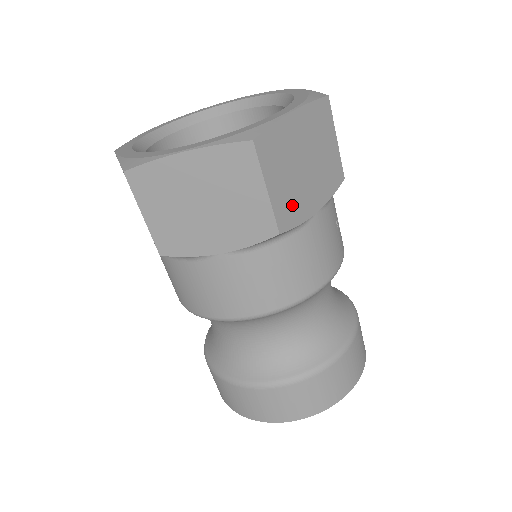
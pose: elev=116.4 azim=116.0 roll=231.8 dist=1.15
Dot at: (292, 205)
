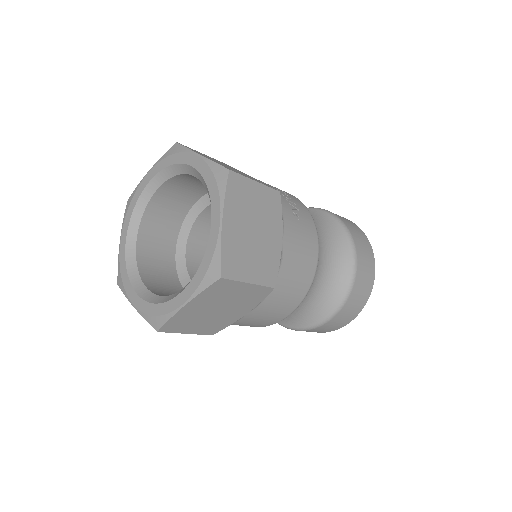
Dot at: (267, 264)
